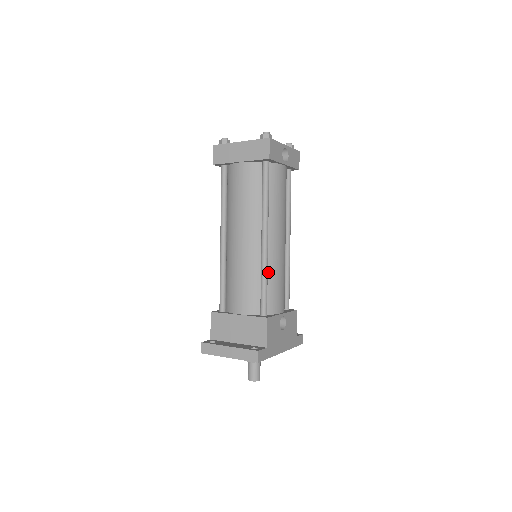
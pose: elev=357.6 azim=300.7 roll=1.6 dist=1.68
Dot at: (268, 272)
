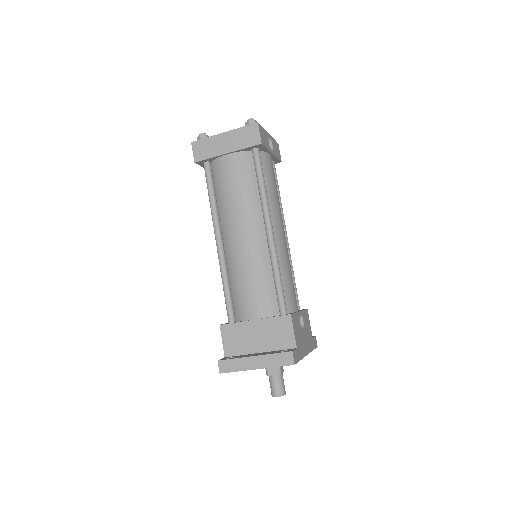
Dot at: occluded
